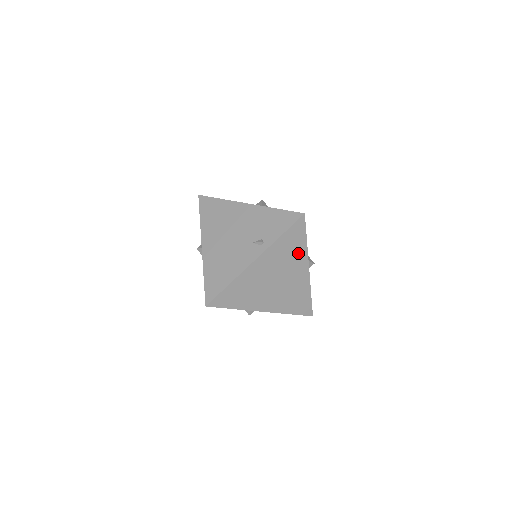
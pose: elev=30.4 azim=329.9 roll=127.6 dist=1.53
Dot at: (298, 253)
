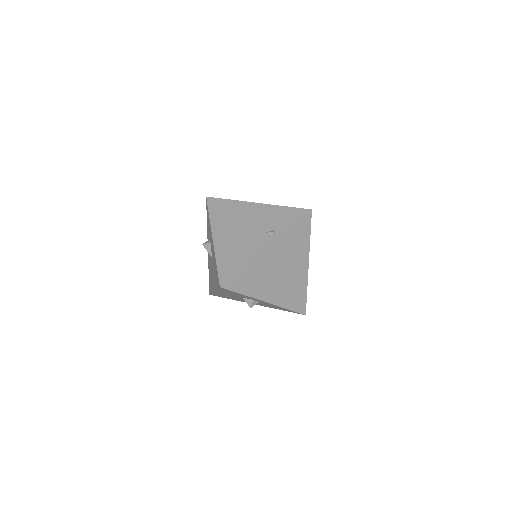
Dot at: (302, 247)
